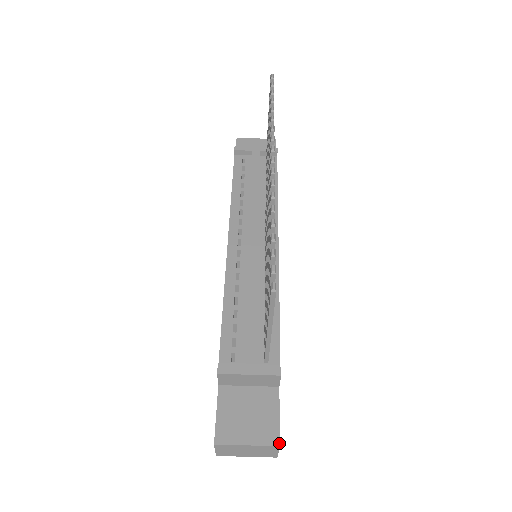
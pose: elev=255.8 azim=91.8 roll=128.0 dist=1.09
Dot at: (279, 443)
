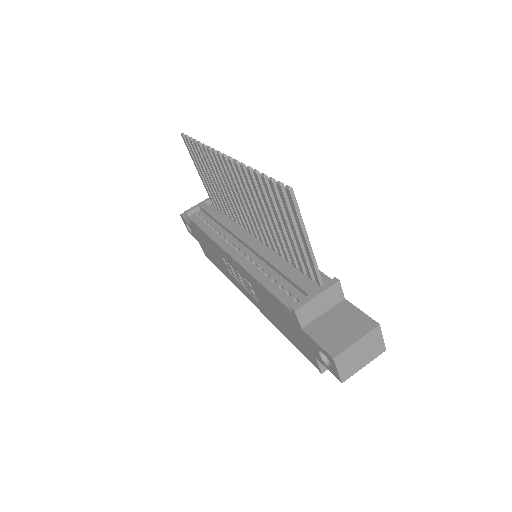
Dot at: (377, 323)
